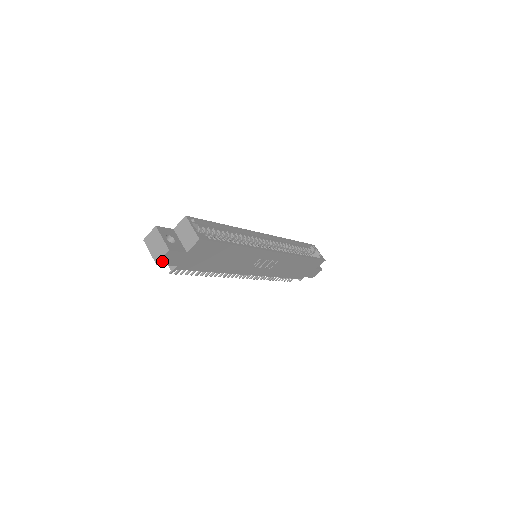
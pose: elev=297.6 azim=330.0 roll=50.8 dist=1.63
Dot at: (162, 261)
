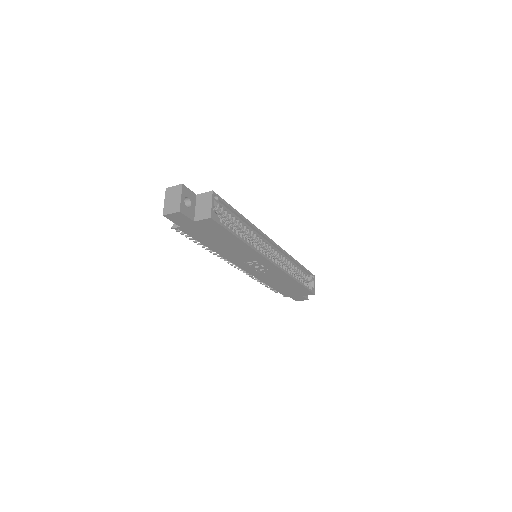
Dot at: (169, 216)
